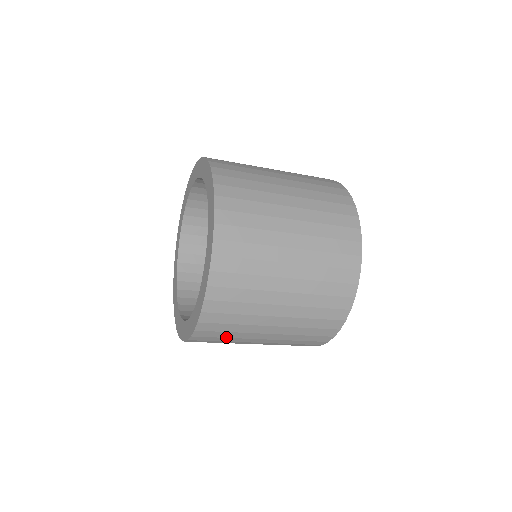
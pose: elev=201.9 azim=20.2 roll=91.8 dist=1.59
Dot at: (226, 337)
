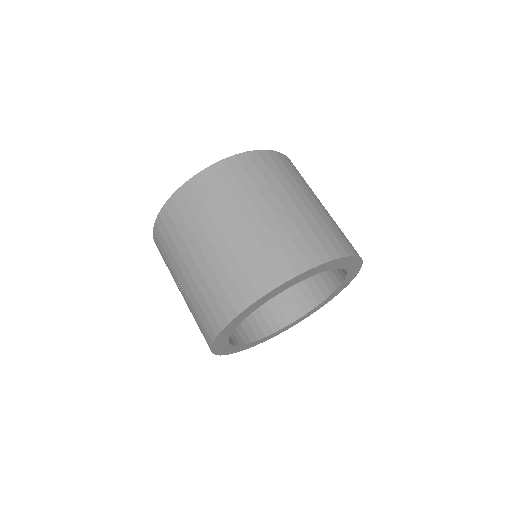
Dot at: (216, 196)
